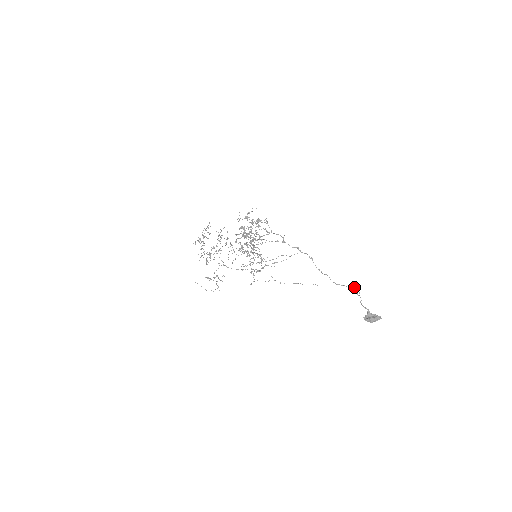
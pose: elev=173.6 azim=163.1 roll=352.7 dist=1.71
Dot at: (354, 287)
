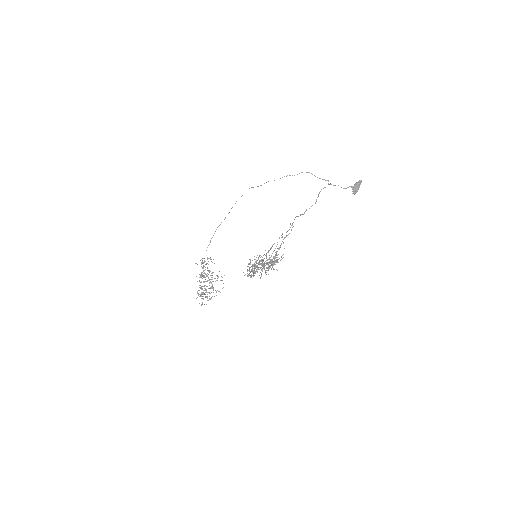
Dot at: occluded
